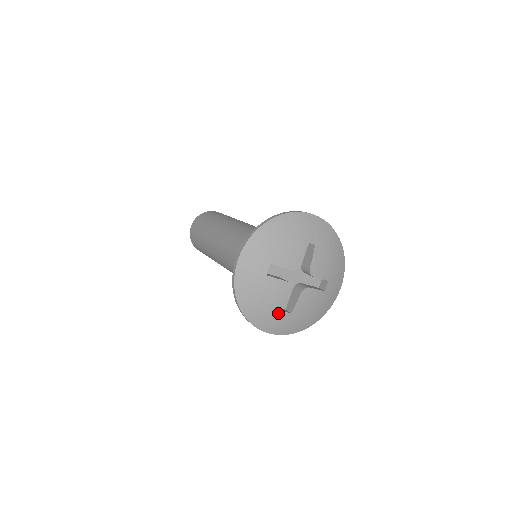
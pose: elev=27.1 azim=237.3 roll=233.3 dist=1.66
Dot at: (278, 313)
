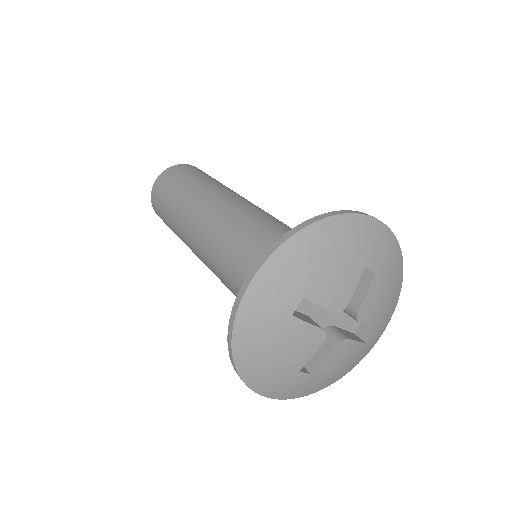
Dot at: (292, 373)
